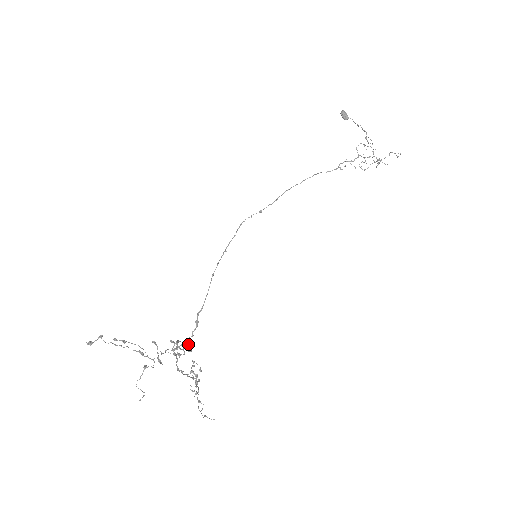
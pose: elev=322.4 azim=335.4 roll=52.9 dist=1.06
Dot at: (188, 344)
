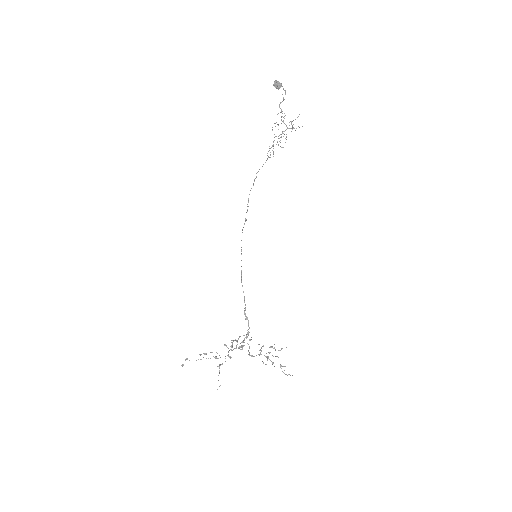
Dot at: (247, 336)
